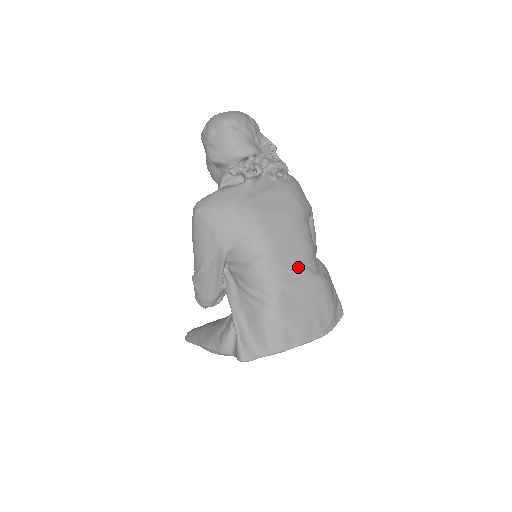
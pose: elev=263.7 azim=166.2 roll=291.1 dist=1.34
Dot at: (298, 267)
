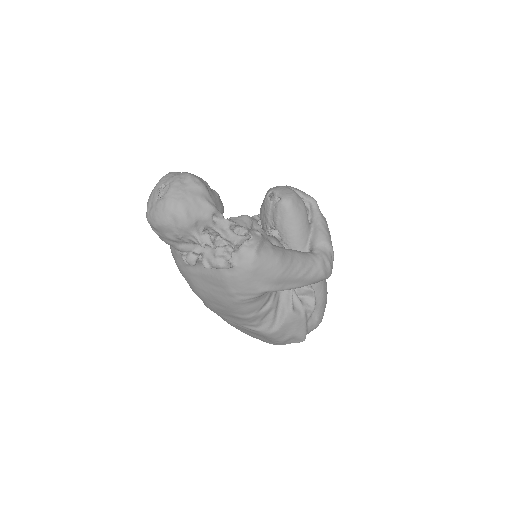
Dot at: (234, 322)
